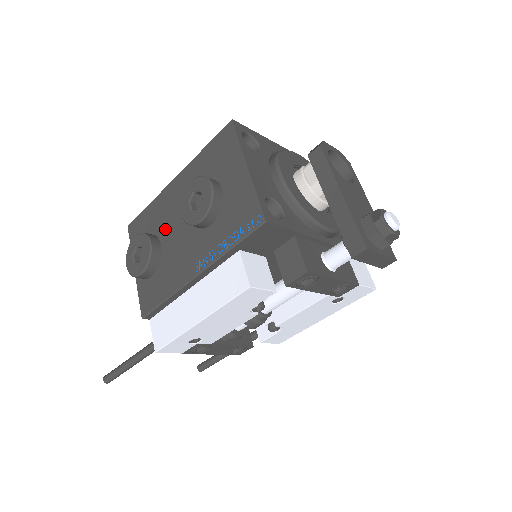
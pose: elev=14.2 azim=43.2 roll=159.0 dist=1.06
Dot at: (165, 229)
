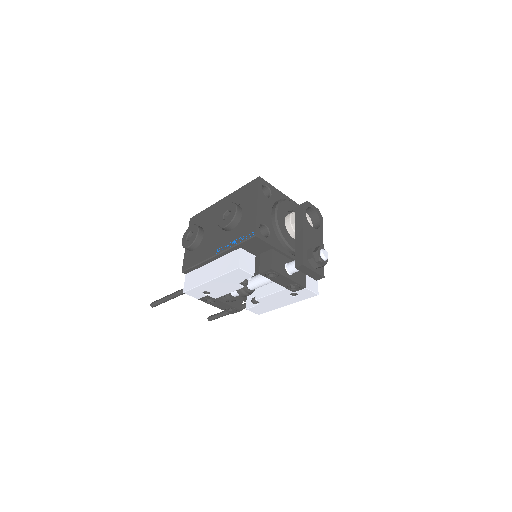
Dot at: (208, 226)
